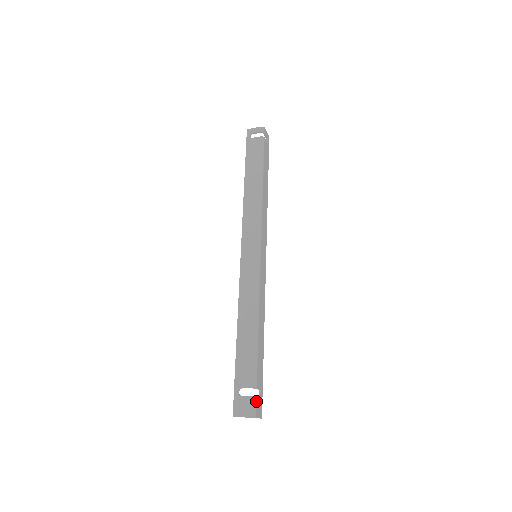
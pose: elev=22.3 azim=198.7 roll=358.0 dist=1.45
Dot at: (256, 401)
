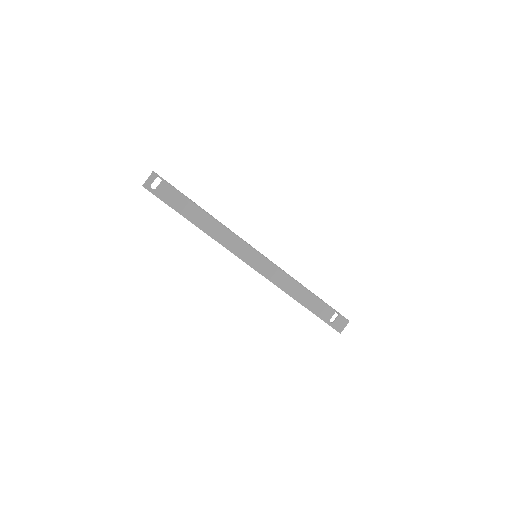
Dot at: (341, 315)
